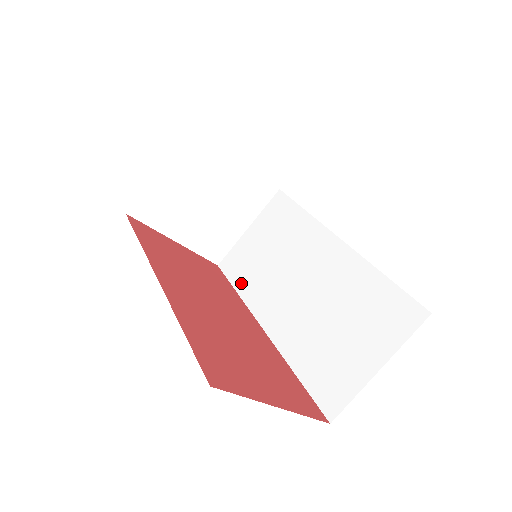
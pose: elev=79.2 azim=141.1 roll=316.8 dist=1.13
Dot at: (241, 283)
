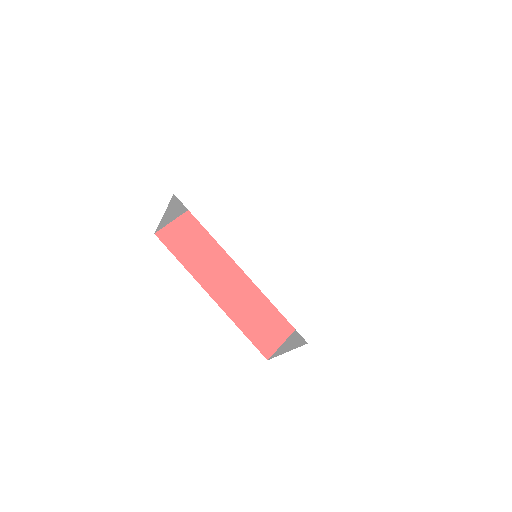
Dot at: occluded
